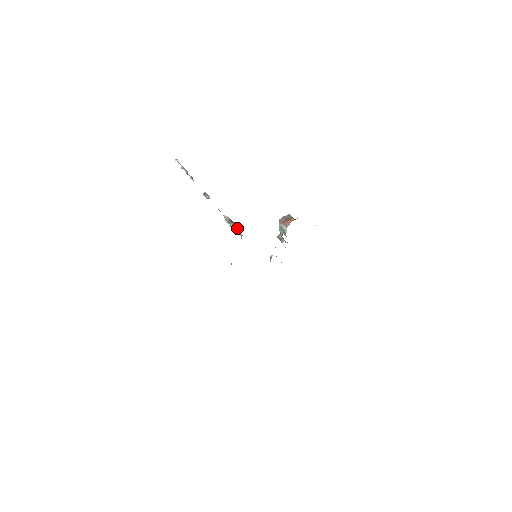
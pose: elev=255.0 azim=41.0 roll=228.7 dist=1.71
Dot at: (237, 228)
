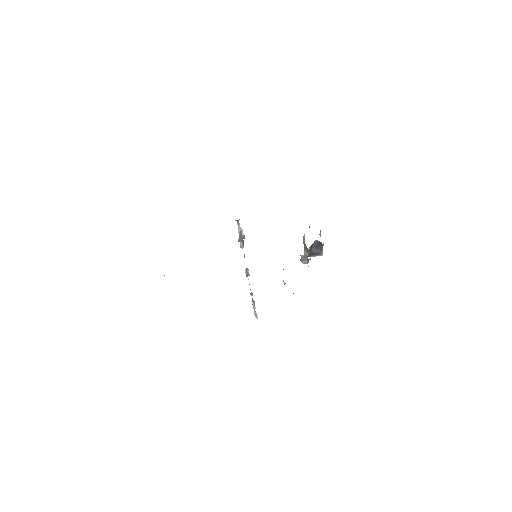
Dot at: (241, 228)
